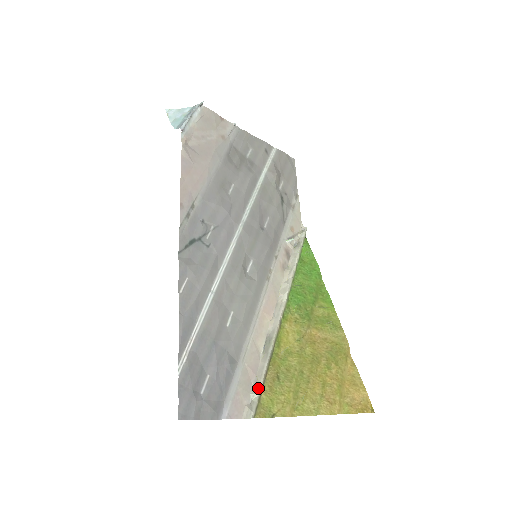
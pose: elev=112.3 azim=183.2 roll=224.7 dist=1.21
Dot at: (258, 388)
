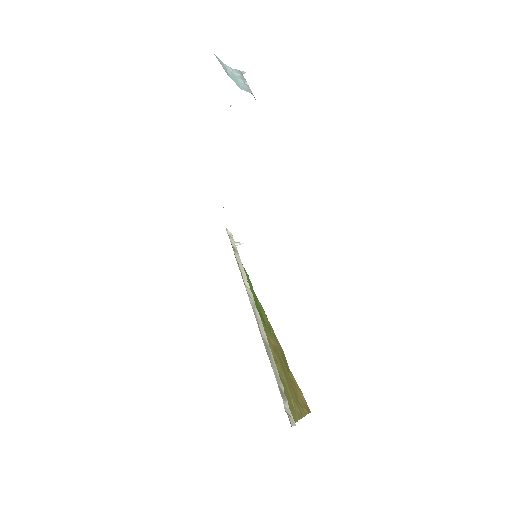
Dot at: (284, 394)
